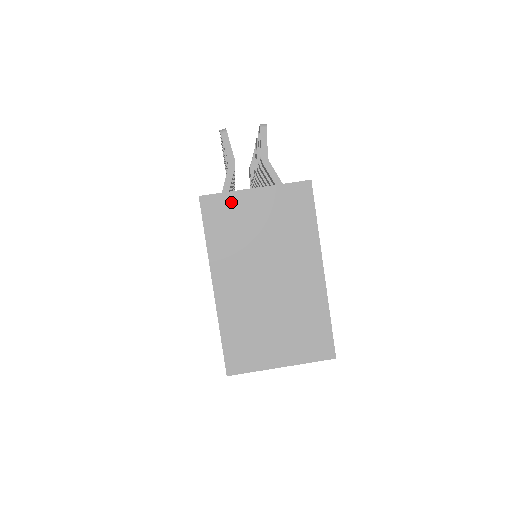
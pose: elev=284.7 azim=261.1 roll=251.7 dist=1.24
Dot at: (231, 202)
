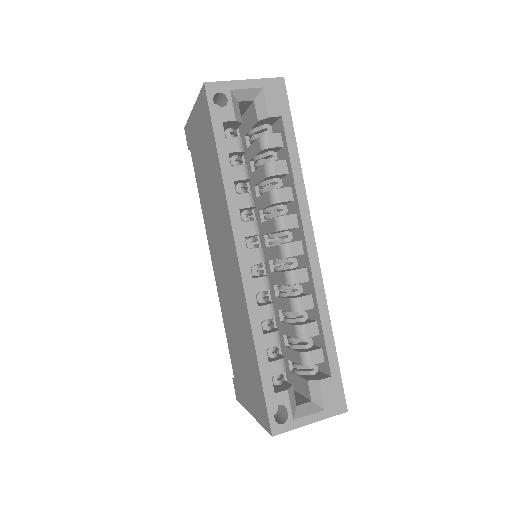
Dot at: occluded
